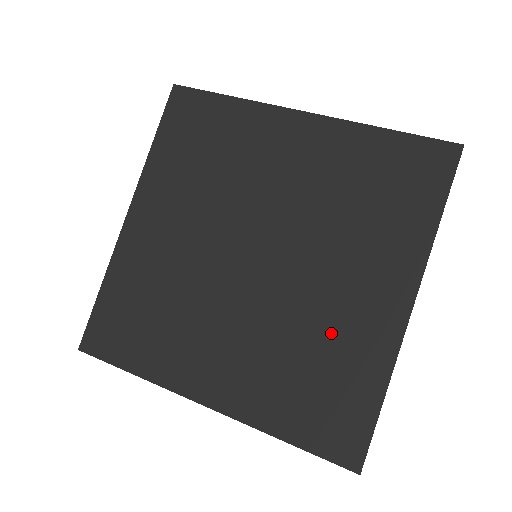
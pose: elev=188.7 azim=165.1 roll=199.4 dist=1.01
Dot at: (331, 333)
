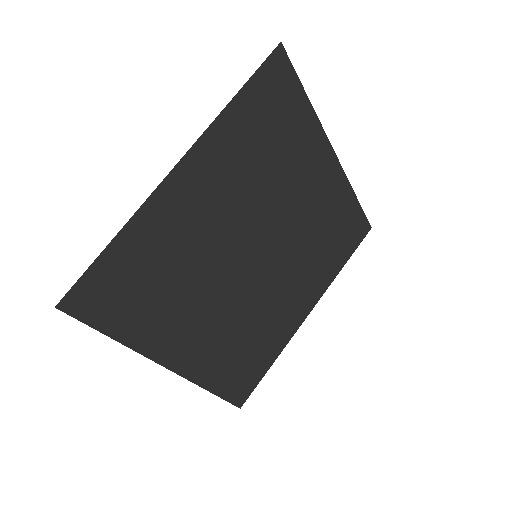
Dot at: (320, 217)
